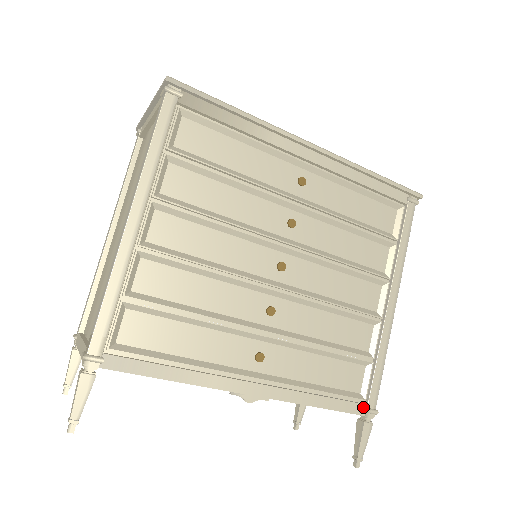
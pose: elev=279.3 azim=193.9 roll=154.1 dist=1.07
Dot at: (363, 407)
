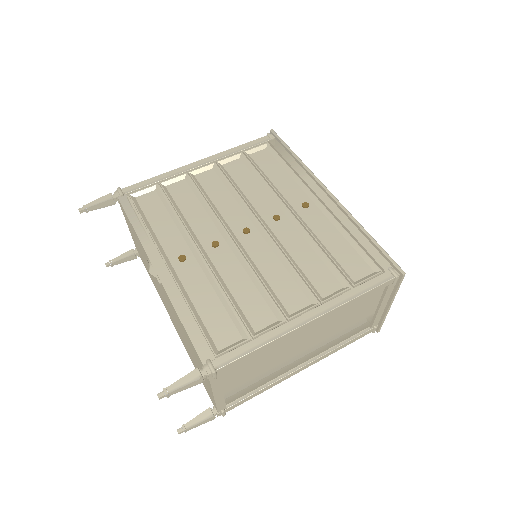
Dot at: (209, 357)
